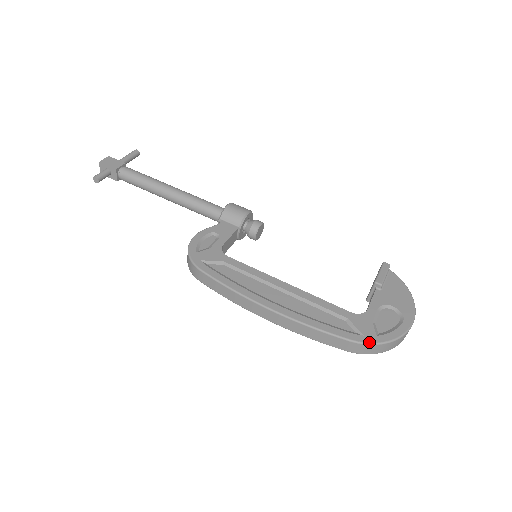
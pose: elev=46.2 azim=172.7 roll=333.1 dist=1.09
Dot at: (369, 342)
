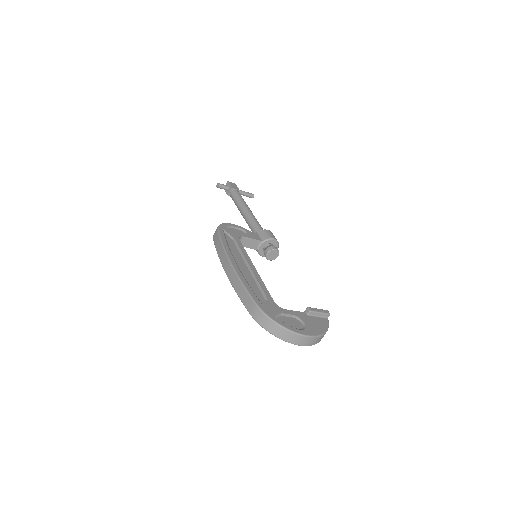
Dot at: (265, 313)
